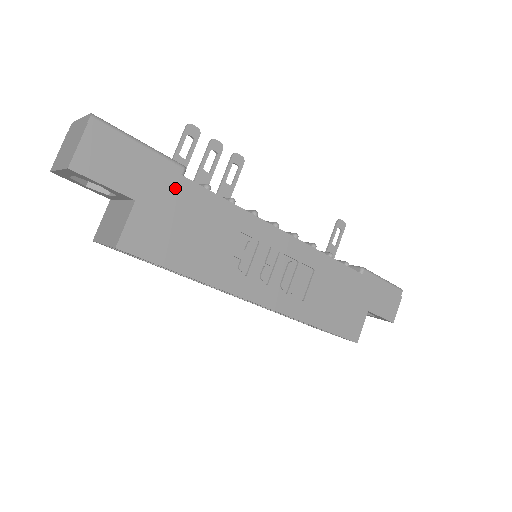
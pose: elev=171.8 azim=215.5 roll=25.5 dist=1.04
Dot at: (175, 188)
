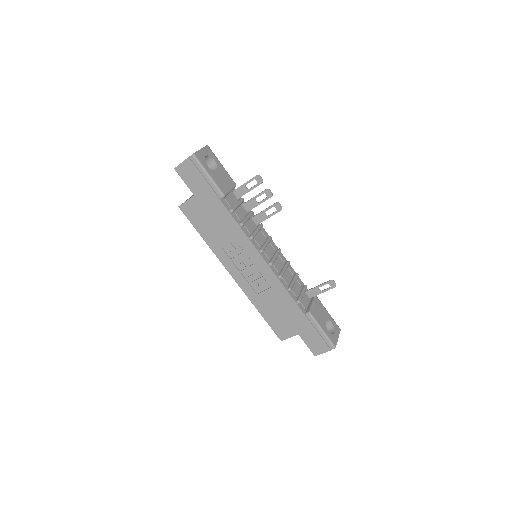
Dot at: (214, 202)
